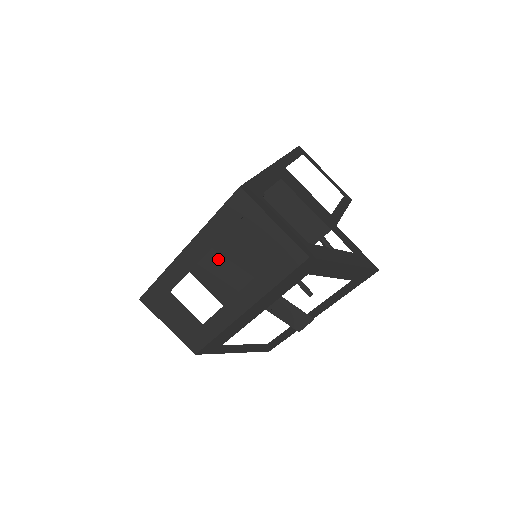
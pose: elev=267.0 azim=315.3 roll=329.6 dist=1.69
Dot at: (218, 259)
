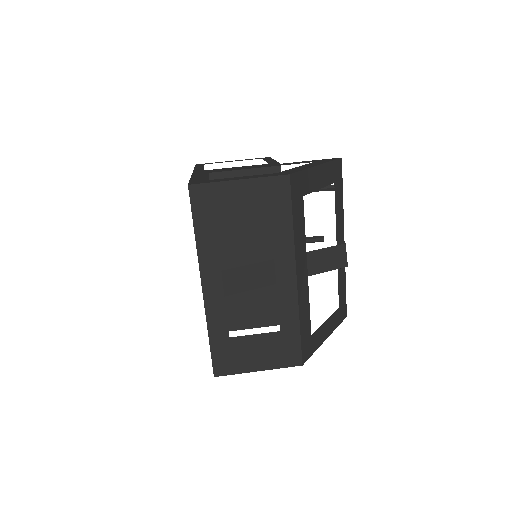
Dot at: (233, 275)
